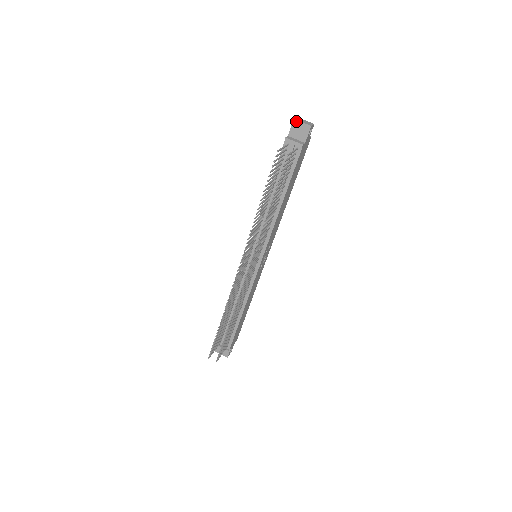
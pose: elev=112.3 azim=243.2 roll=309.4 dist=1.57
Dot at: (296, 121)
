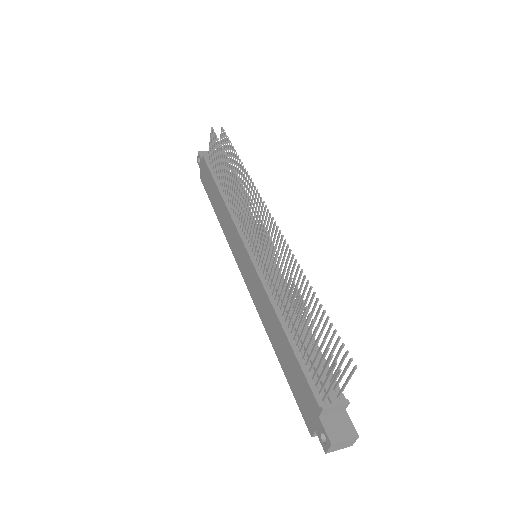
Dot at: (201, 152)
